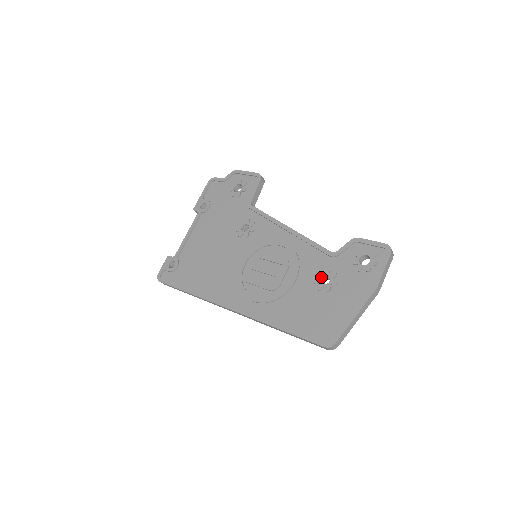
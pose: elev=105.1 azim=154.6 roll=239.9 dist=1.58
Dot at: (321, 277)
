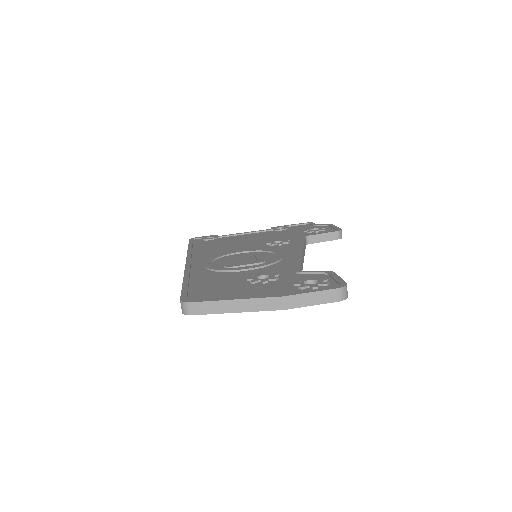
Dot at: (264, 274)
